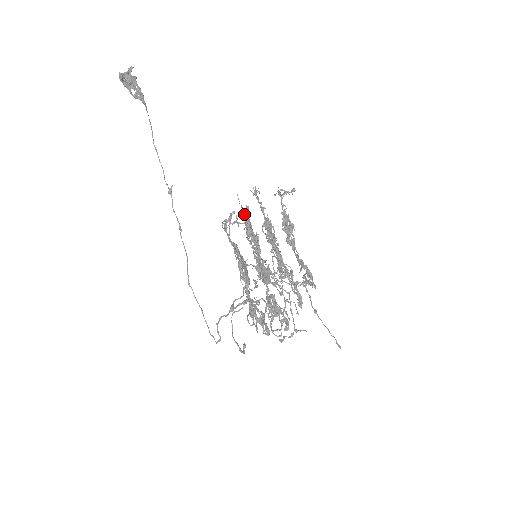
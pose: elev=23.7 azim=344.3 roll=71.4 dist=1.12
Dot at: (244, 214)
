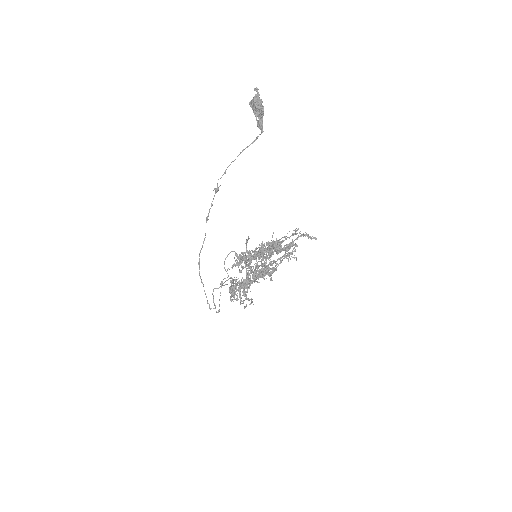
Dot at: occluded
